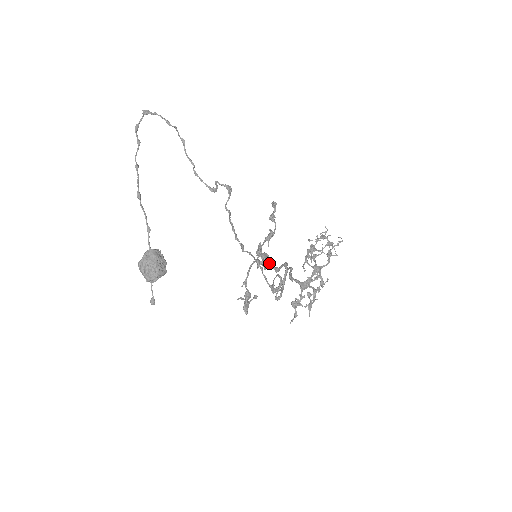
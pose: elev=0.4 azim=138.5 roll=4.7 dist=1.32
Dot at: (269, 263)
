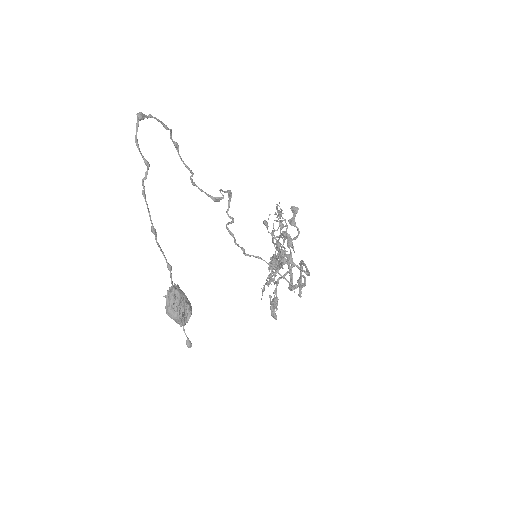
Dot at: (304, 270)
